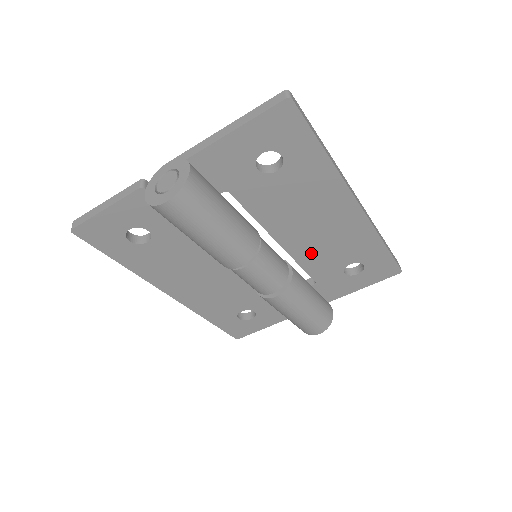
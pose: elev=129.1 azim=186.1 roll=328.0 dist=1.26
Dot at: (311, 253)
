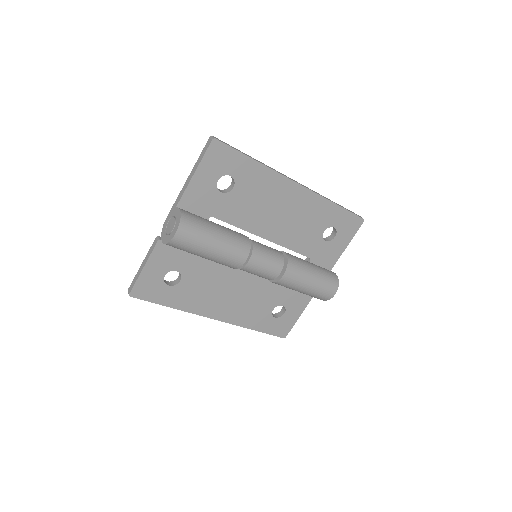
Dot at: (292, 236)
